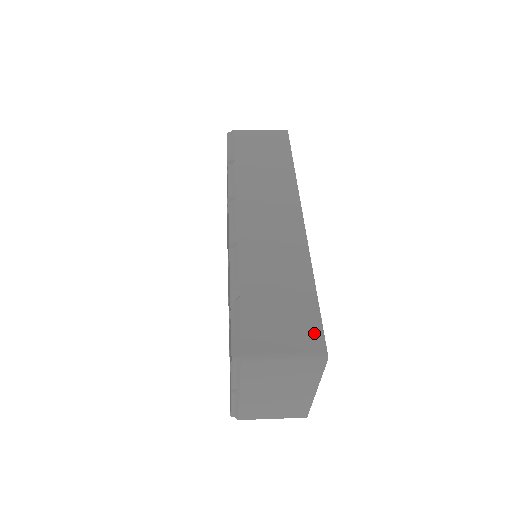
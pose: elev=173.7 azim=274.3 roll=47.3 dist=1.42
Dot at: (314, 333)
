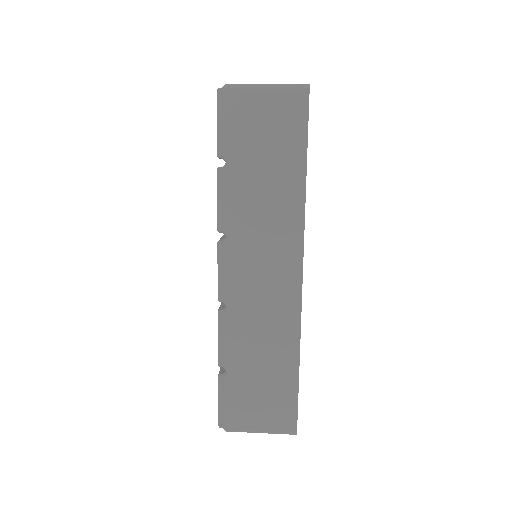
Dot at: (289, 415)
